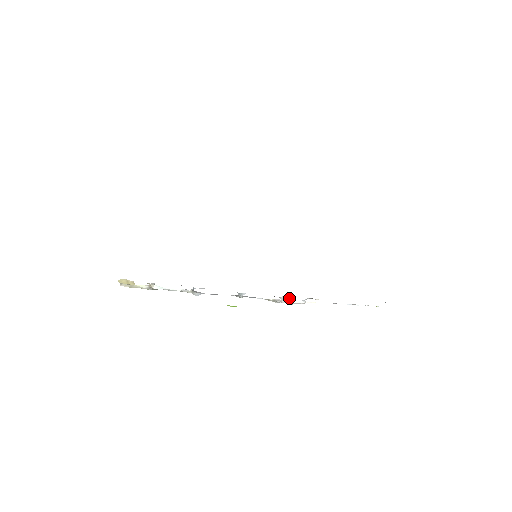
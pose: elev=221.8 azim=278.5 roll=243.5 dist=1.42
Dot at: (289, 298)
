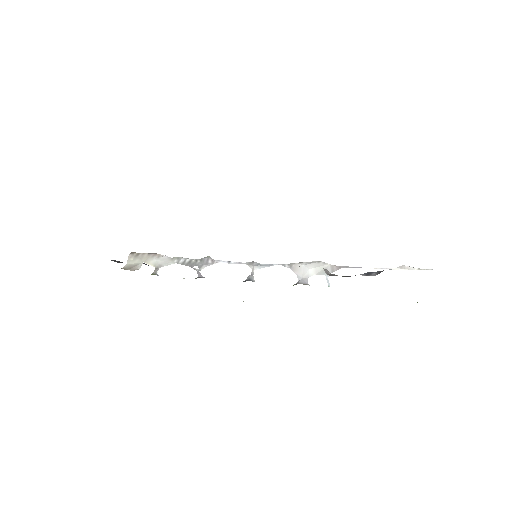
Dot at: (307, 280)
